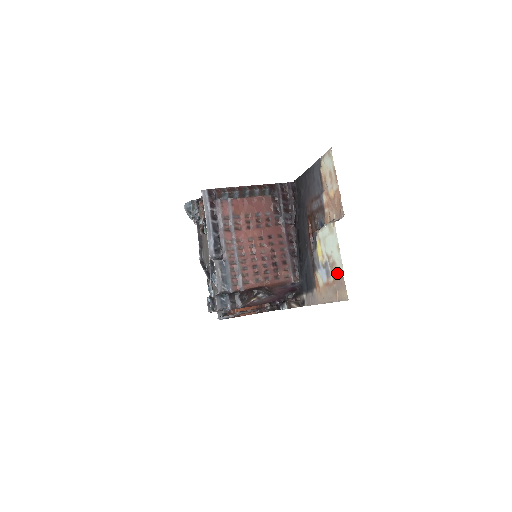
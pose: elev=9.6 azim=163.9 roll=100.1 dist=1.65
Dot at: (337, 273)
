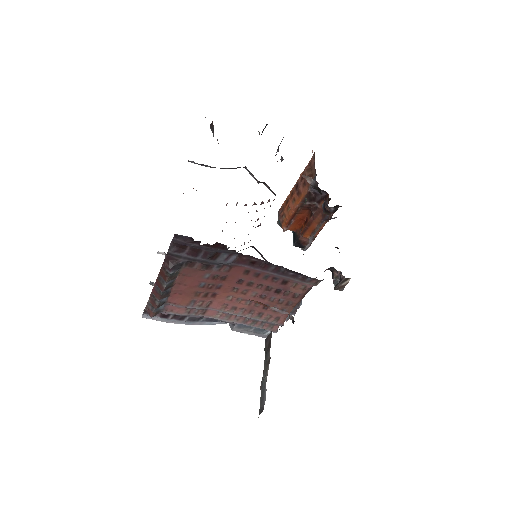
Dot at: occluded
